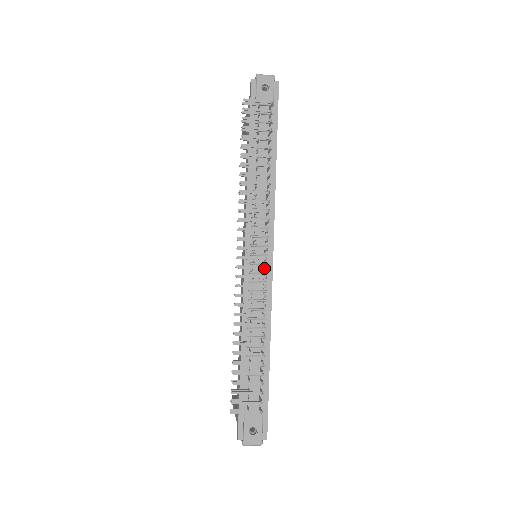
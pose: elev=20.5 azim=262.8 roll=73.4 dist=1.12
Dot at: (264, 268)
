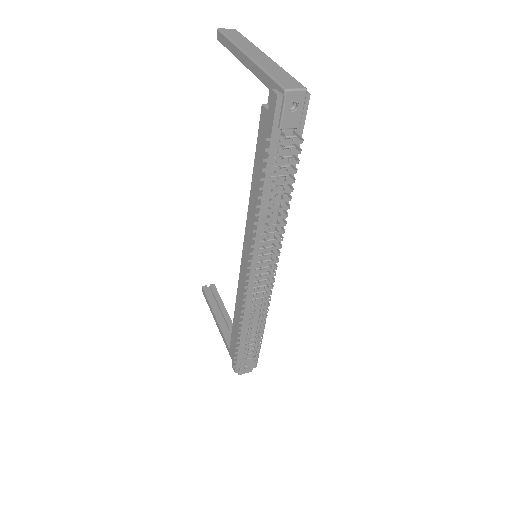
Dot at: occluded
